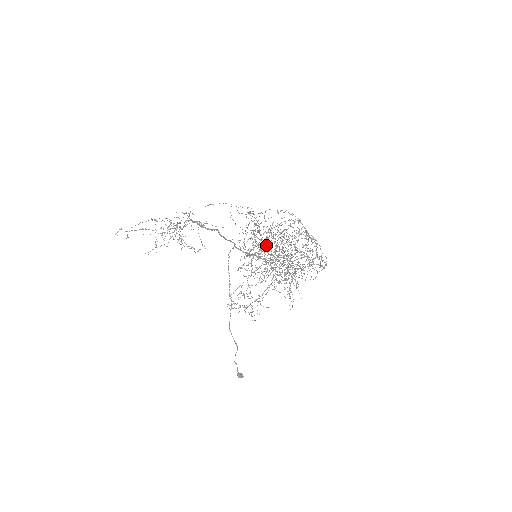
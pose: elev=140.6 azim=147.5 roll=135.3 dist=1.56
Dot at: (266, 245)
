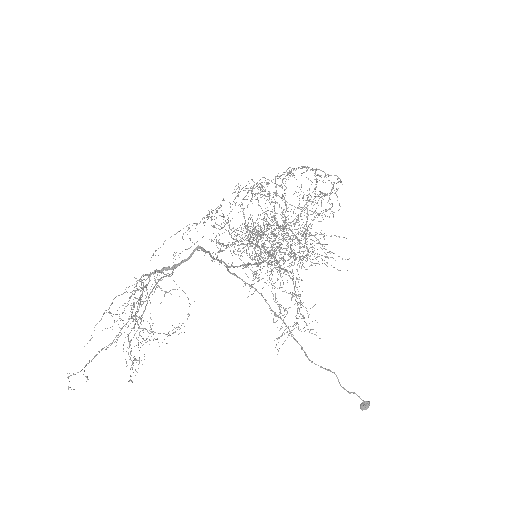
Dot at: (251, 243)
